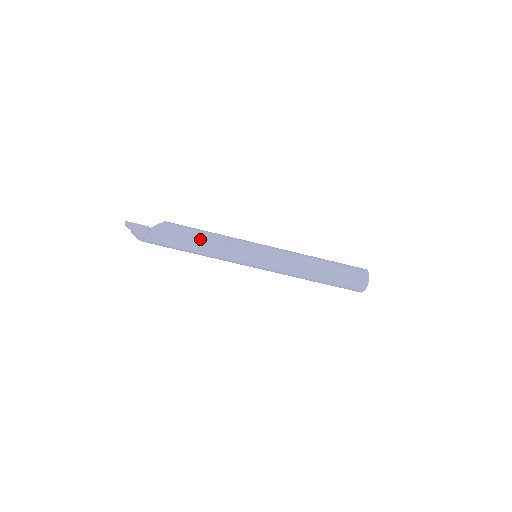
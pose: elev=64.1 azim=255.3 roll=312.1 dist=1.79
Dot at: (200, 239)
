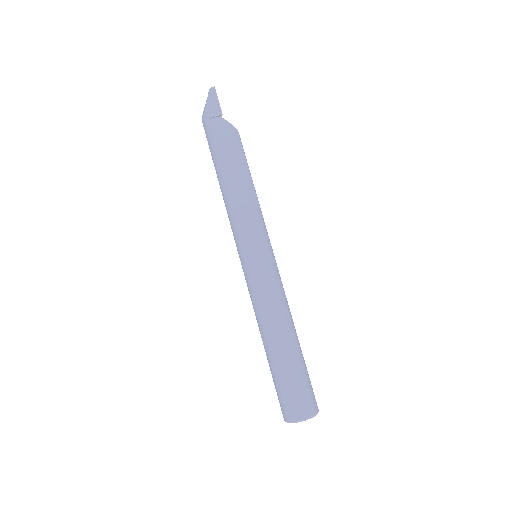
Dot at: (239, 176)
